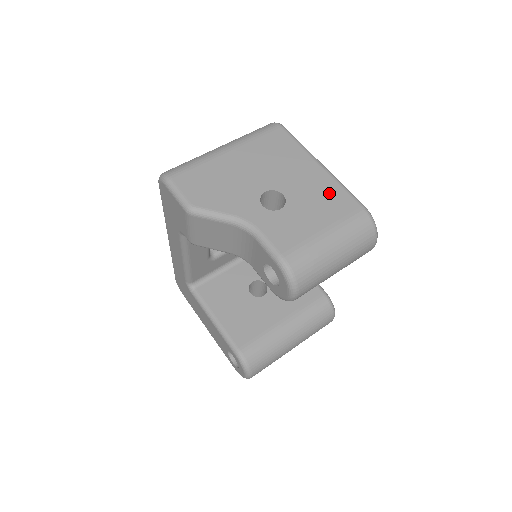
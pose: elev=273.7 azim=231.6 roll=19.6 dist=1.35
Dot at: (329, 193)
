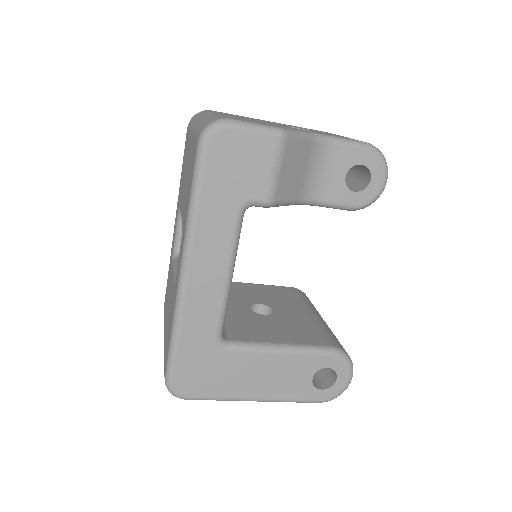
Dot at: (306, 128)
